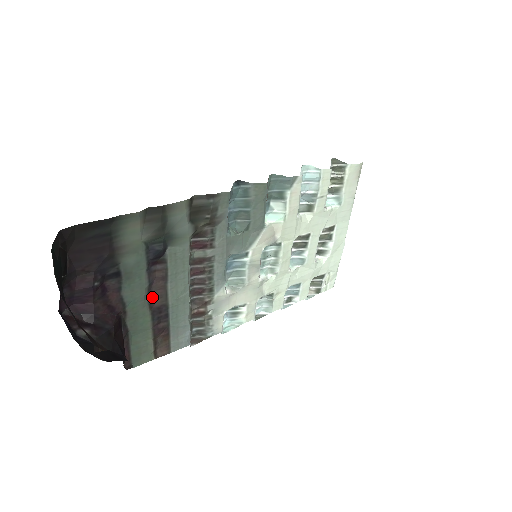
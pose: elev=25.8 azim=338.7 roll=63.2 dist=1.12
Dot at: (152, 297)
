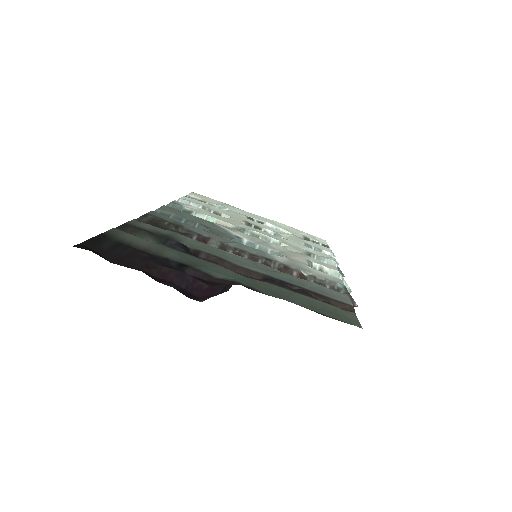
Dot at: (244, 276)
